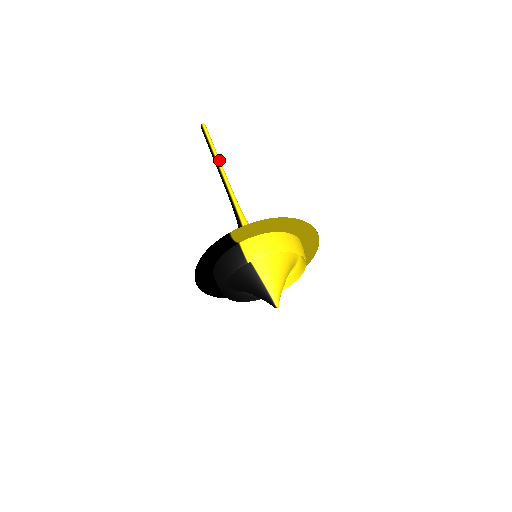
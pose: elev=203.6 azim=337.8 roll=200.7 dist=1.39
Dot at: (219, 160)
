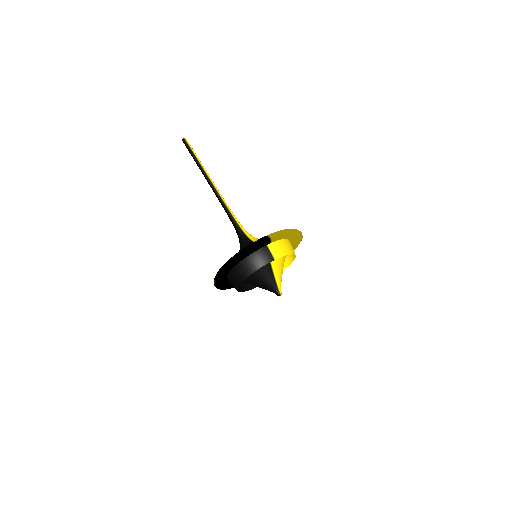
Dot at: (208, 174)
